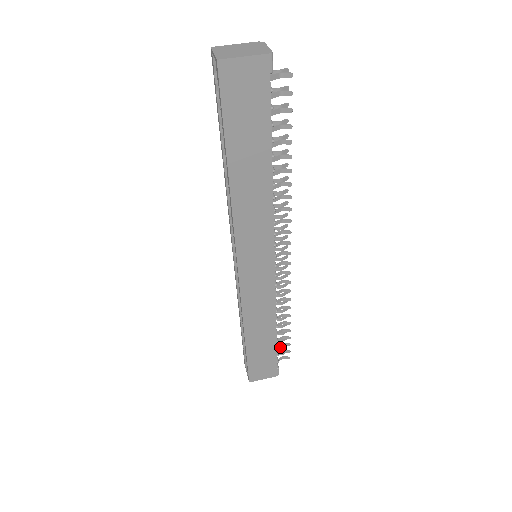
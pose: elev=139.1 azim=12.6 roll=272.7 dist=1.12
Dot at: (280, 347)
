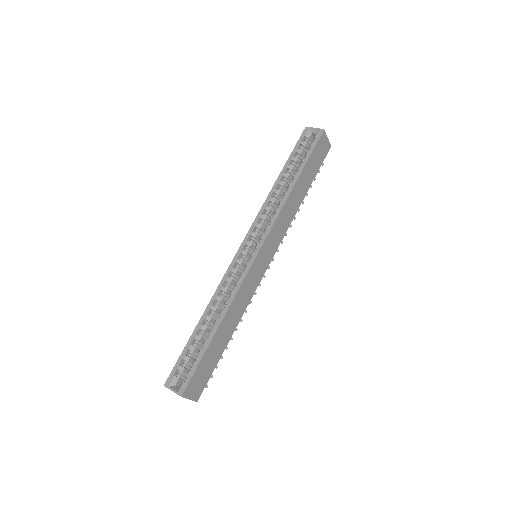
Dot at: occluded
